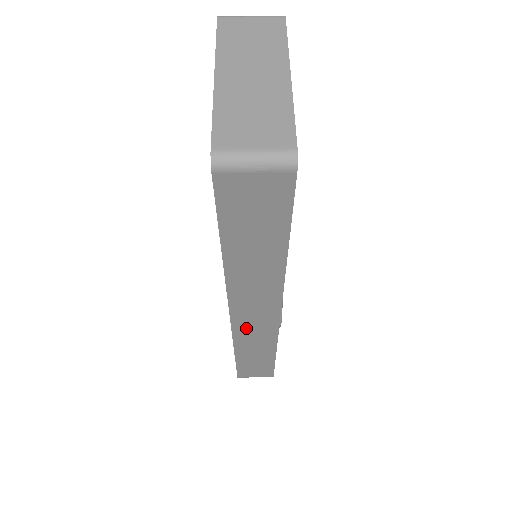
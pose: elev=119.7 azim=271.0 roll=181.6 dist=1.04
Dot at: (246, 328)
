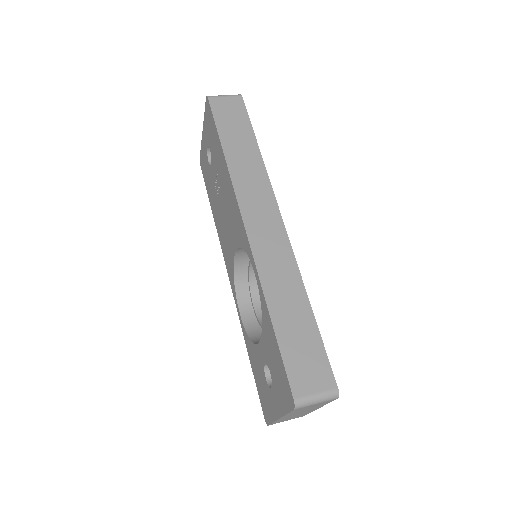
Dot at: (262, 244)
